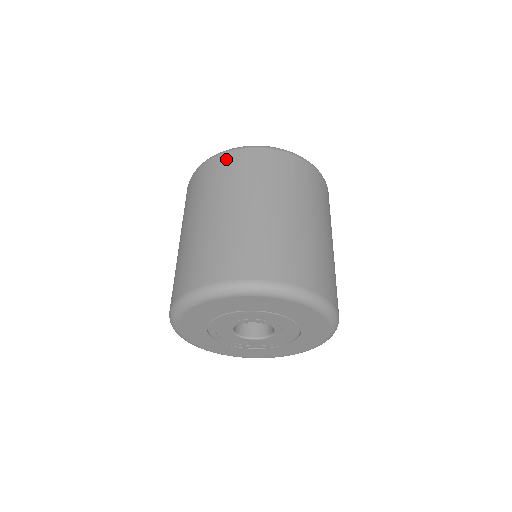
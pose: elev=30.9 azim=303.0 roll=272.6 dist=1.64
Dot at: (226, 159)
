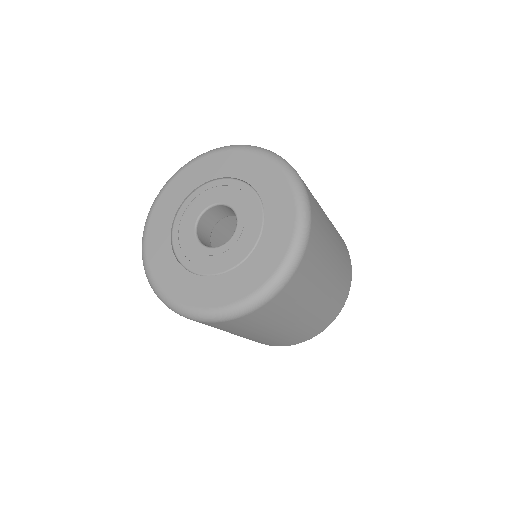
Dot at: occluded
